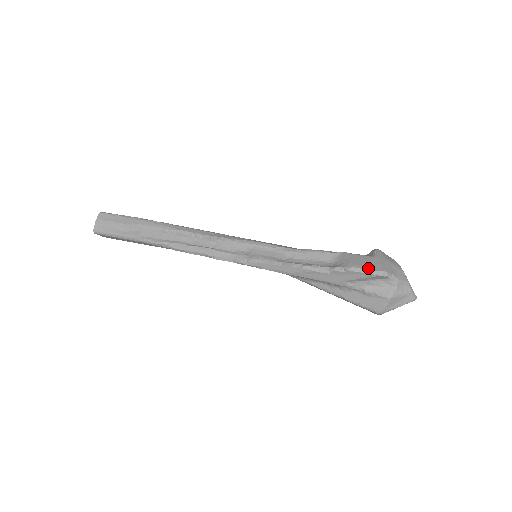
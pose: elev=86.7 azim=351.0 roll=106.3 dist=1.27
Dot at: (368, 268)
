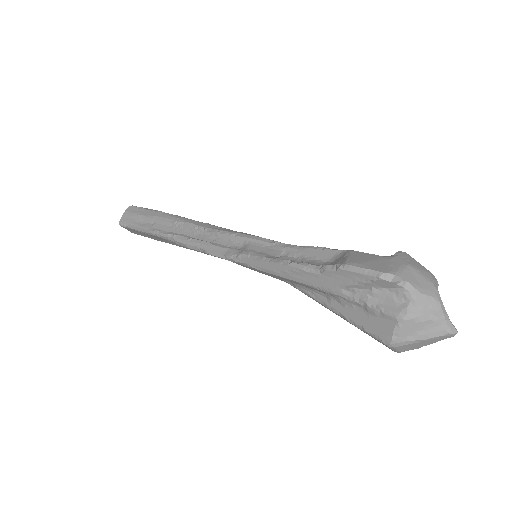
Dot at: (368, 267)
